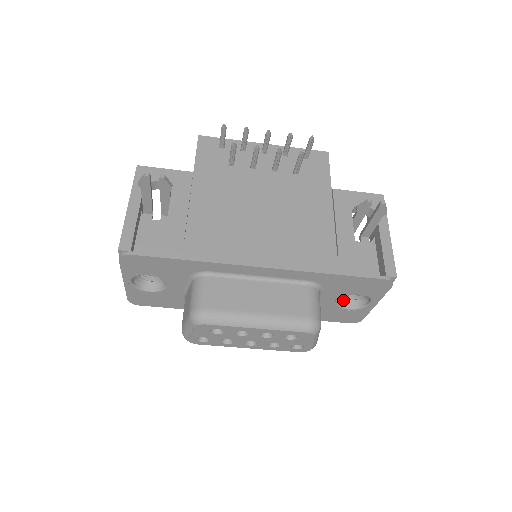
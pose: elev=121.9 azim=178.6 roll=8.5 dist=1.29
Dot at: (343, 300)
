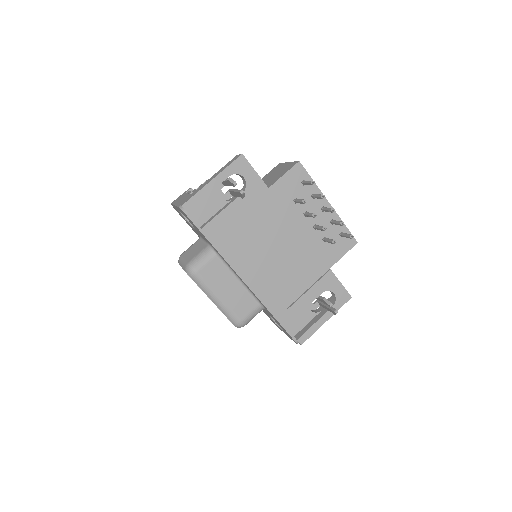
Dot at: occluded
